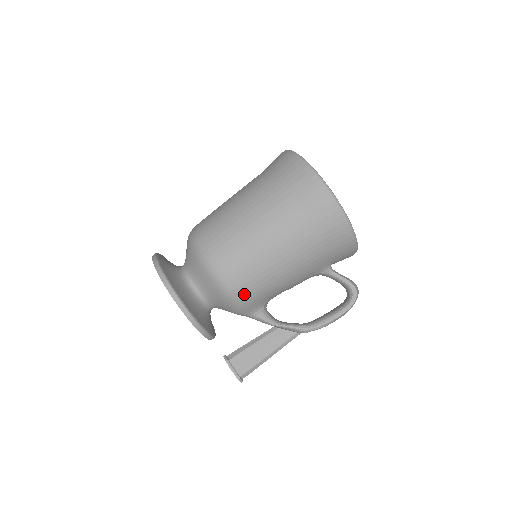
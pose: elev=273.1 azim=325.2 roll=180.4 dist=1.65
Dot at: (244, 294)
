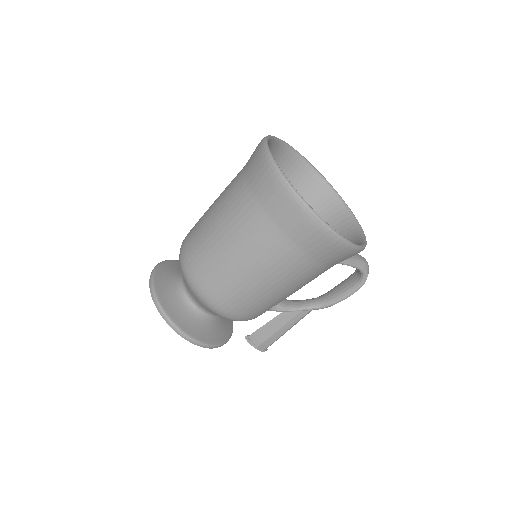
Dot at: (254, 317)
